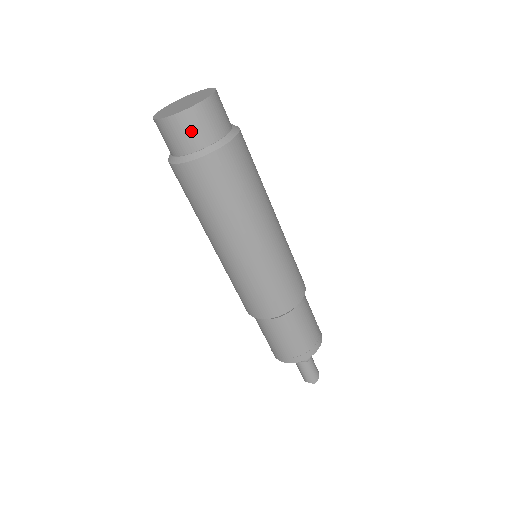
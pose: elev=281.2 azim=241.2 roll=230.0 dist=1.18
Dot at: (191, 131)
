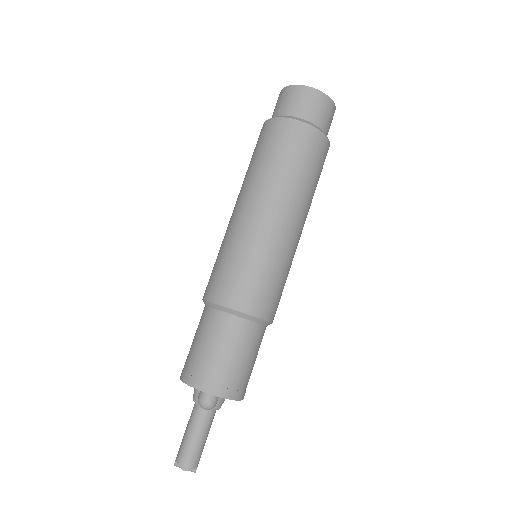
Dot at: (299, 101)
